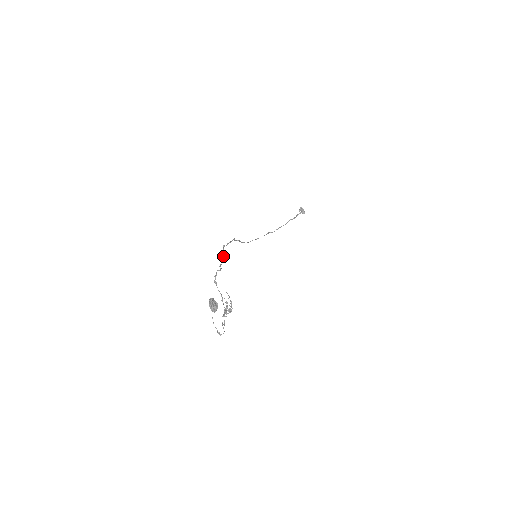
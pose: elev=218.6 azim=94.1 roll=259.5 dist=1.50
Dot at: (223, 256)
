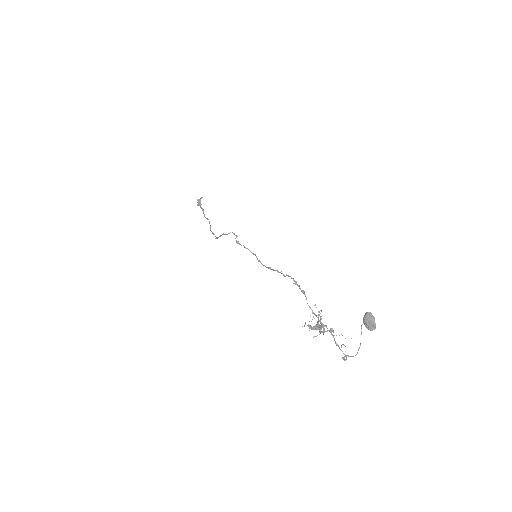
Dot at: (256, 256)
